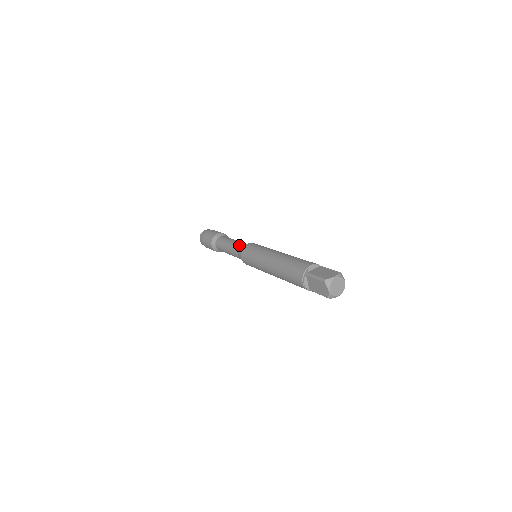
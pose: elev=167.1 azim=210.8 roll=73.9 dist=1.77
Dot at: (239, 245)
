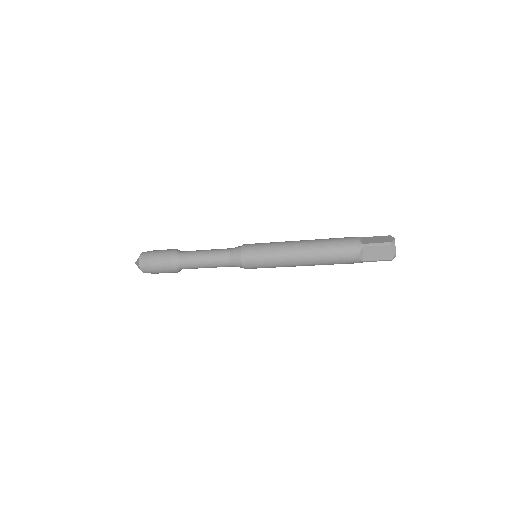
Dot at: (227, 251)
